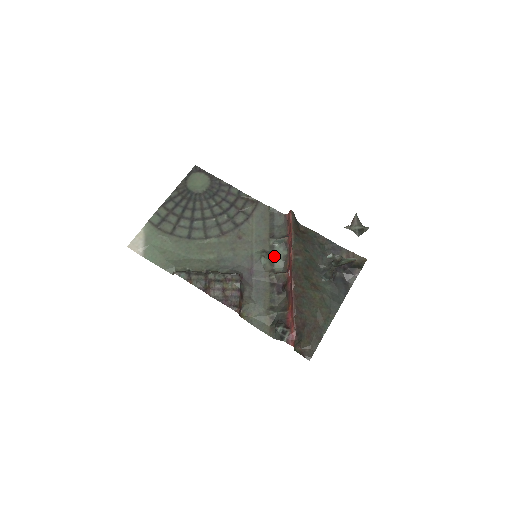
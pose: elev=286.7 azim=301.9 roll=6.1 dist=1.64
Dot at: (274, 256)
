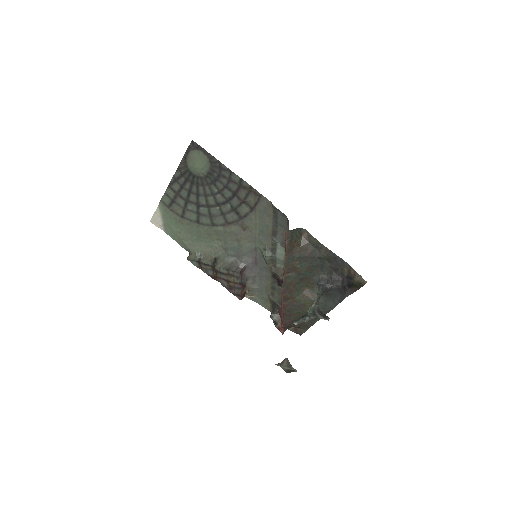
Dot at: (276, 254)
